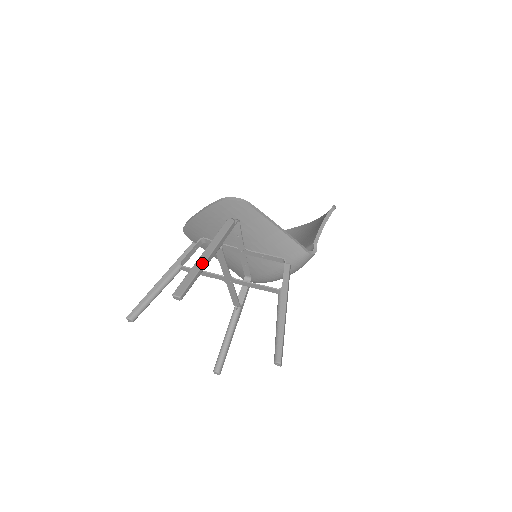
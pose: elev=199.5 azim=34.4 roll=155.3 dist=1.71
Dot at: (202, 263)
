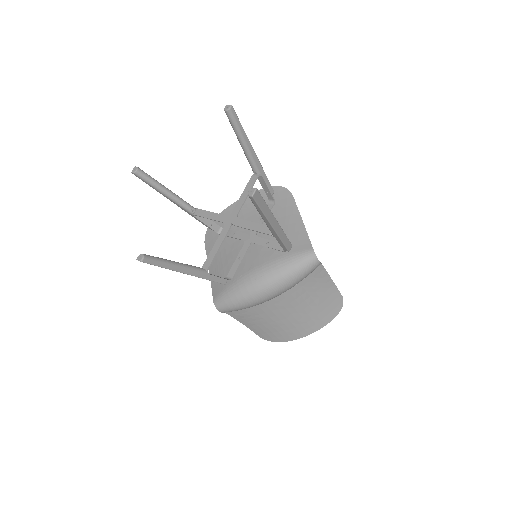
Dot at: (249, 142)
